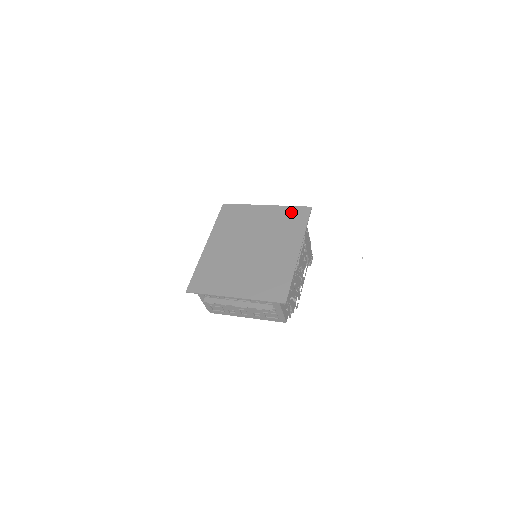
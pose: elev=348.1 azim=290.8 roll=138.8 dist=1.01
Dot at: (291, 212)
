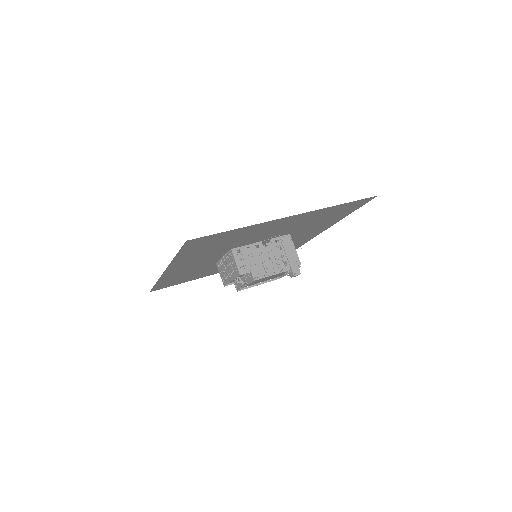
Dot at: occluded
